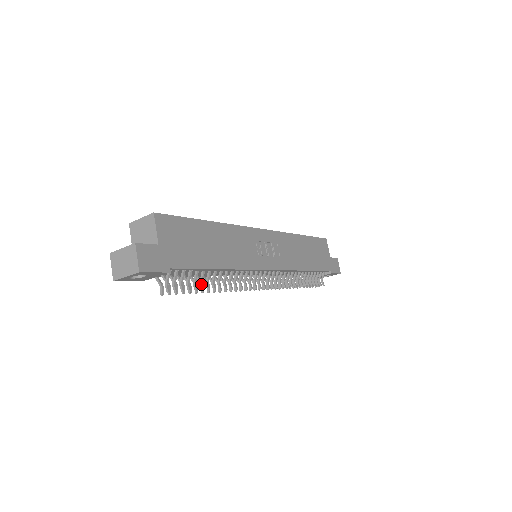
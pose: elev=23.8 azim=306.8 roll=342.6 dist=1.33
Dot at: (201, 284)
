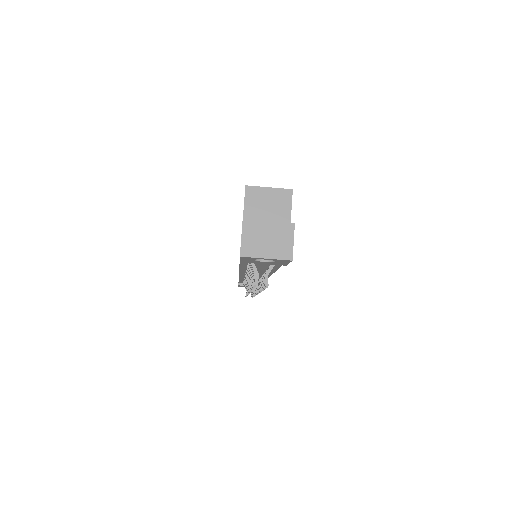
Dot at: occluded
